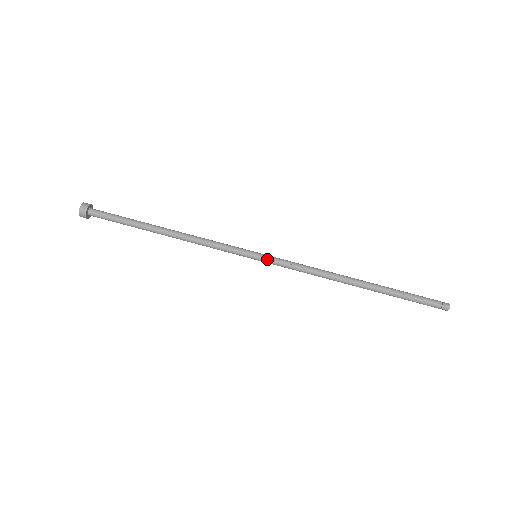
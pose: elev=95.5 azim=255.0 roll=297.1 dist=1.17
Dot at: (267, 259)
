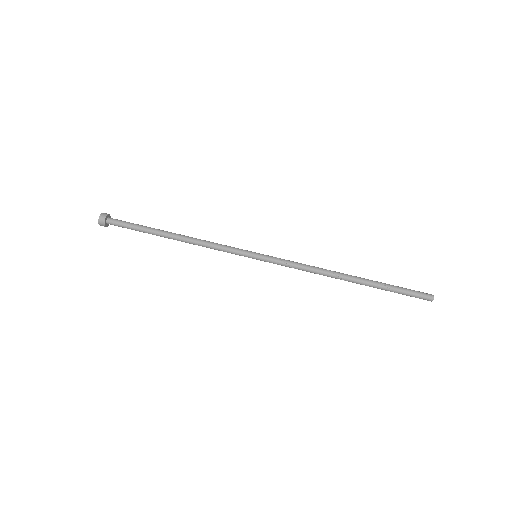
Dot at: (265, 260)
